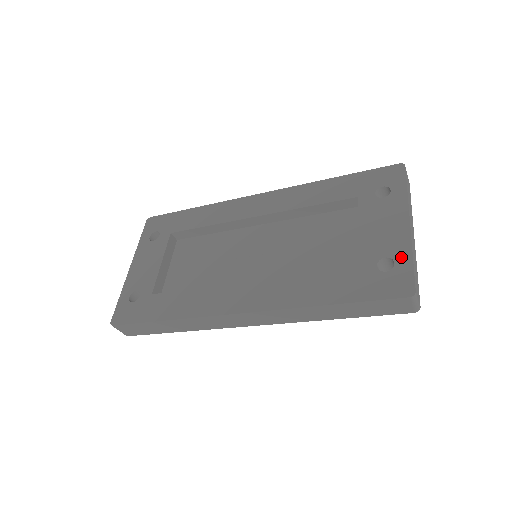
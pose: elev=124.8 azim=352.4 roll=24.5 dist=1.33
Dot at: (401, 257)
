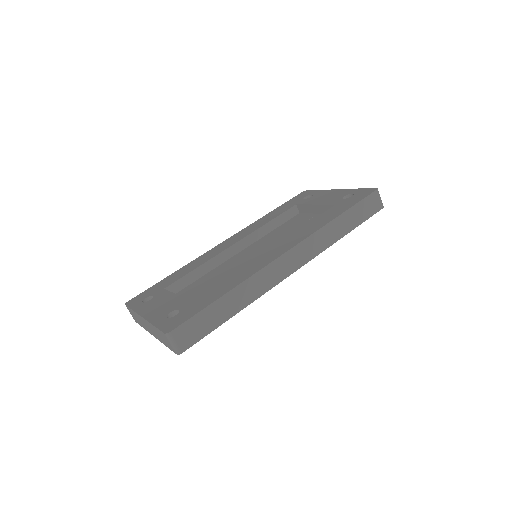
Dot at: (352, 191)
